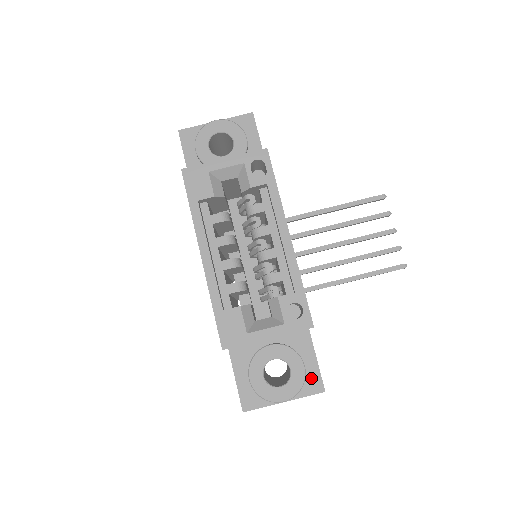
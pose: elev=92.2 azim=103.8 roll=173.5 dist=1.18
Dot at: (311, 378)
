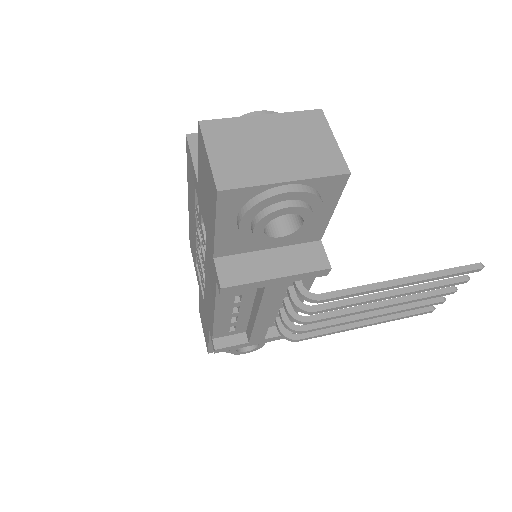
Dot at: occluded
